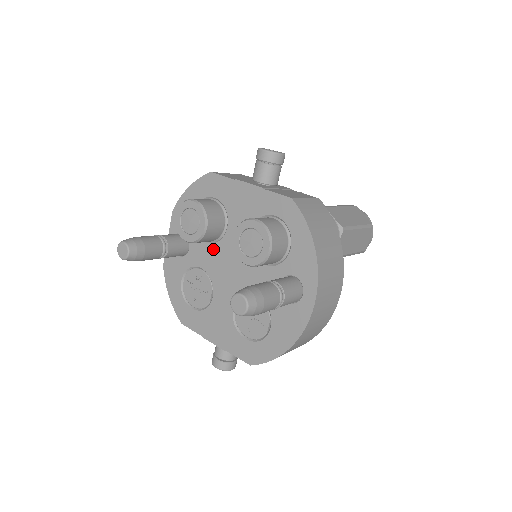
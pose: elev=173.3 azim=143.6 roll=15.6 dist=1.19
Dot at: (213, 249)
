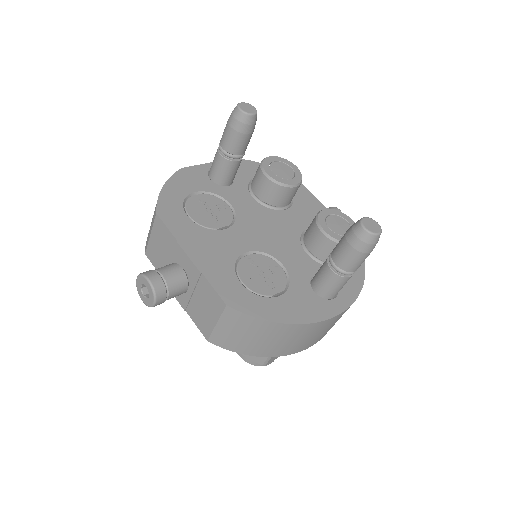
Dot at: (258, 207)
